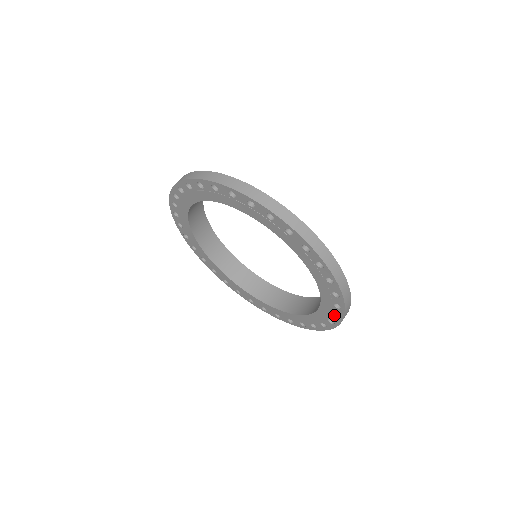
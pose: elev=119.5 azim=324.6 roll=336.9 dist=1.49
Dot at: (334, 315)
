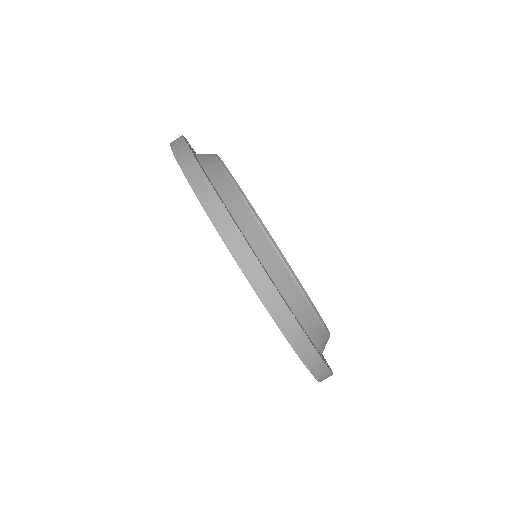
Dot at: occluded
